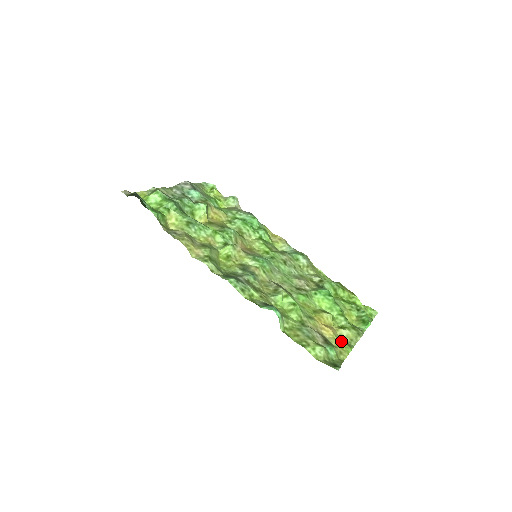
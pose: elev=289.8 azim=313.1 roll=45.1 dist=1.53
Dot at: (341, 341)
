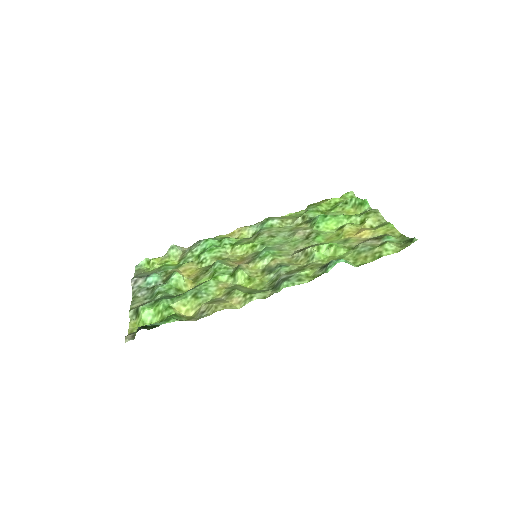
Dot at: (379, 228)
